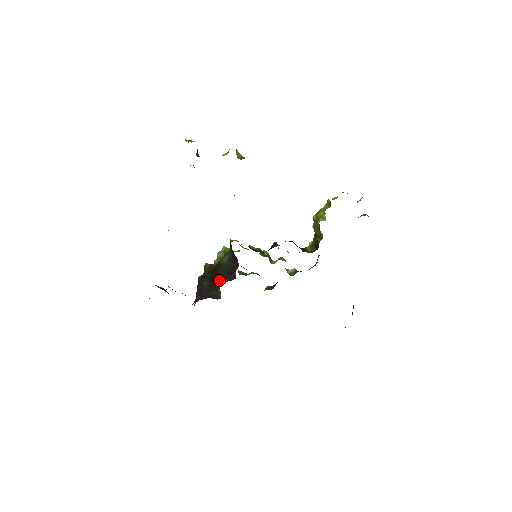
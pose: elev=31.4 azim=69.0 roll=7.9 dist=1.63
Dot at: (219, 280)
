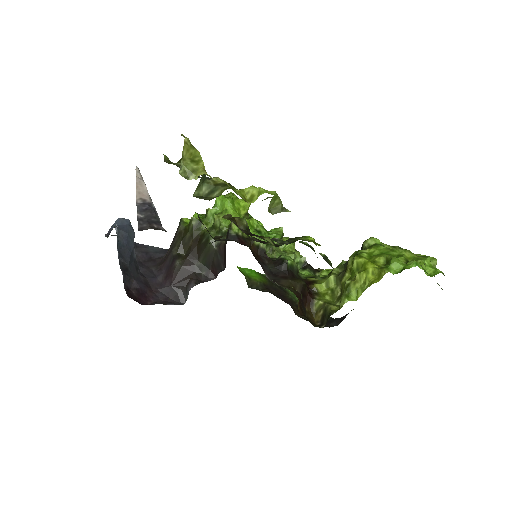
Dot at: (196, 268)
